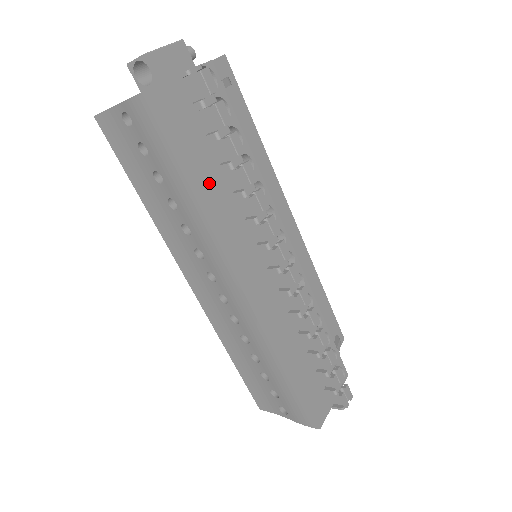
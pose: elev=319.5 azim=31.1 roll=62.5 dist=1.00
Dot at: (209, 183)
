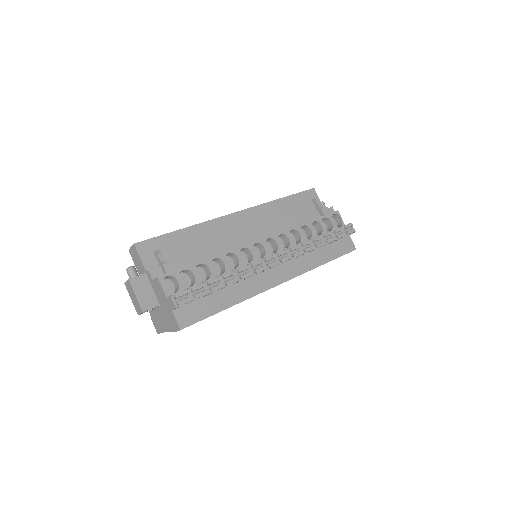
Dot at: (227, 299)
